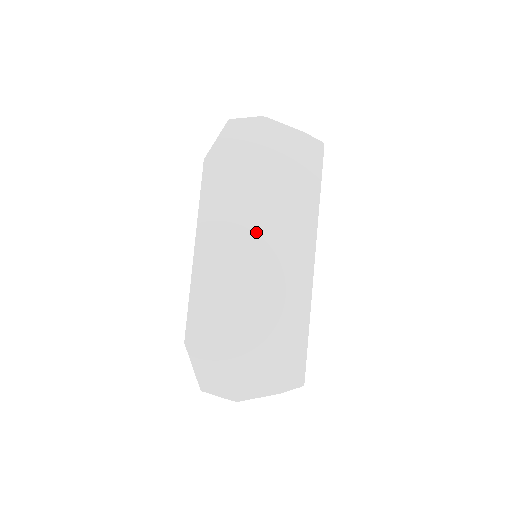
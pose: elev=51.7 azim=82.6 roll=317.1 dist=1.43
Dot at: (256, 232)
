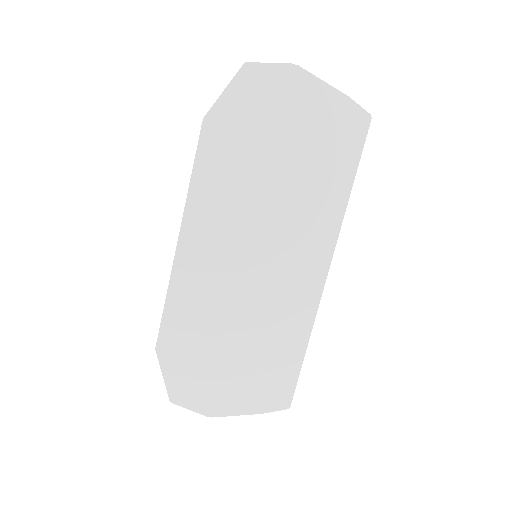
Dot at: (260, 227)
